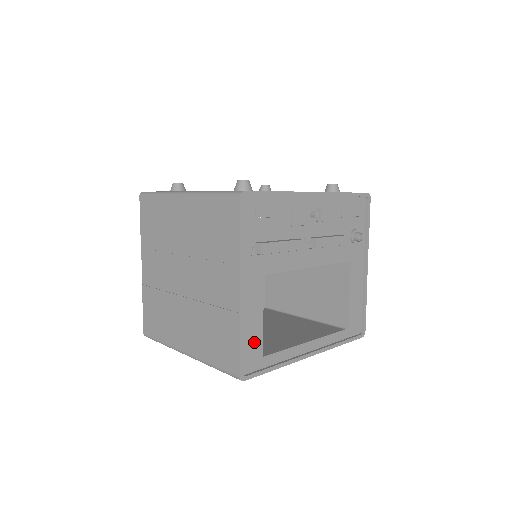
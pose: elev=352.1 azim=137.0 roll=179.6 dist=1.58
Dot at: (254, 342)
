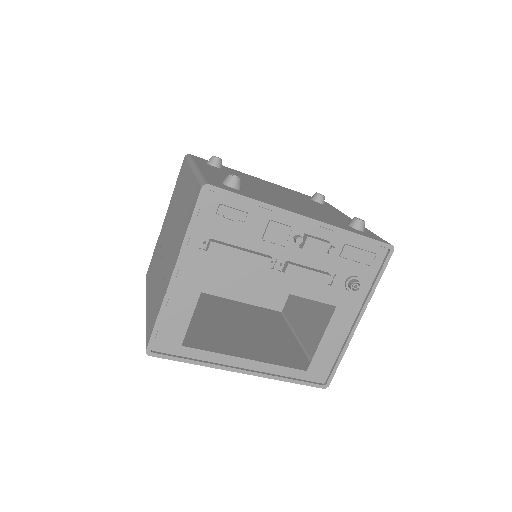
Dot at: (175, 328)
